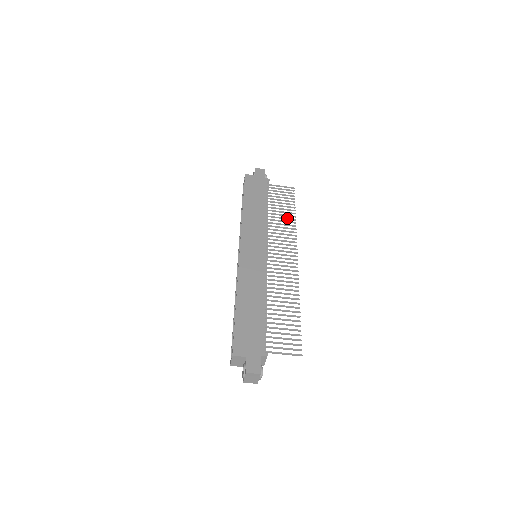
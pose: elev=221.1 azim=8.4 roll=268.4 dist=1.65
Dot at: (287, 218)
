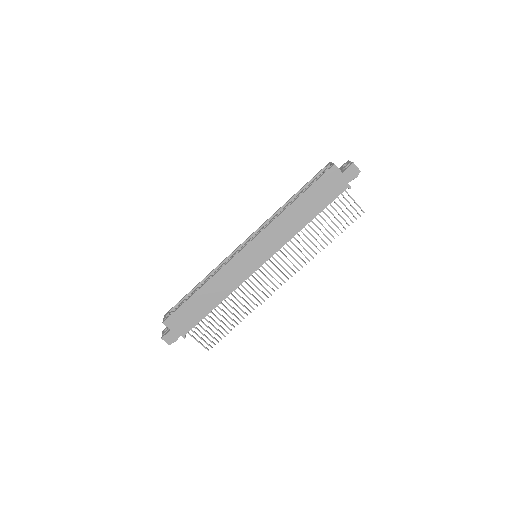
Dot at: (318, 242)
